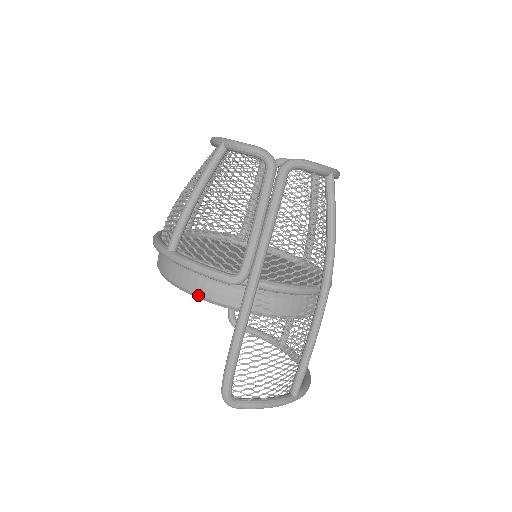
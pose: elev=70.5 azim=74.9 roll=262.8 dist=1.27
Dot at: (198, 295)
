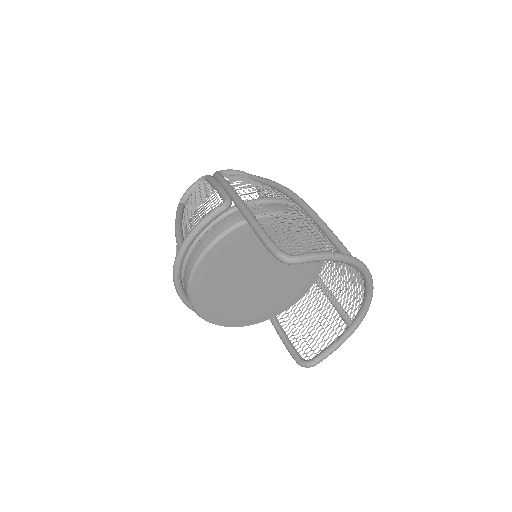
Dot at: (213, 240)
